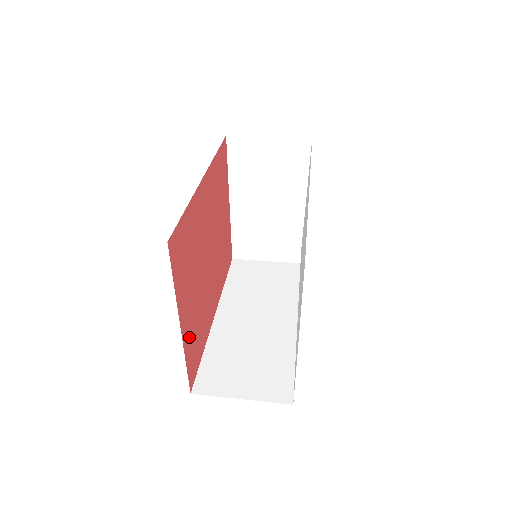
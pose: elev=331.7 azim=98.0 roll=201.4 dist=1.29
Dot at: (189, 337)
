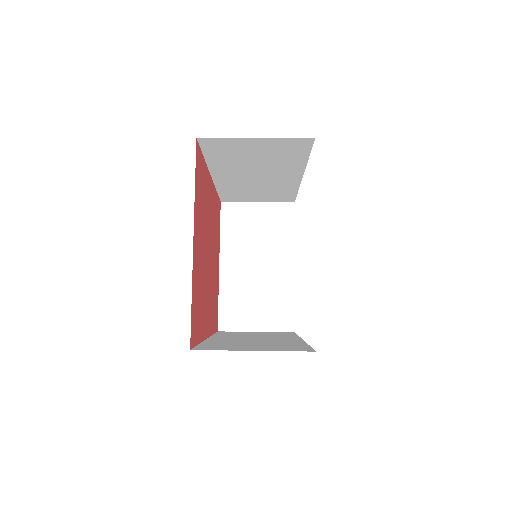
Dot at: (195, 278)
